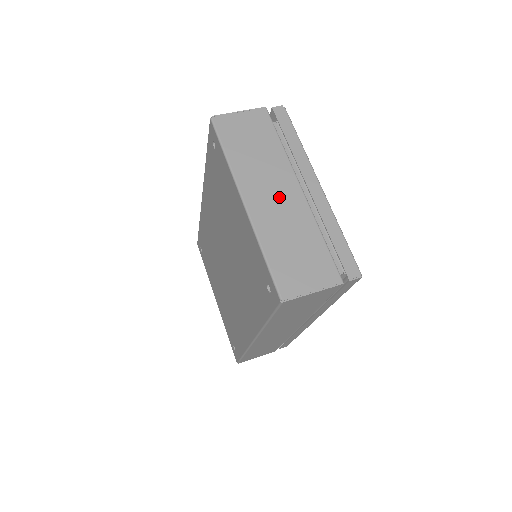
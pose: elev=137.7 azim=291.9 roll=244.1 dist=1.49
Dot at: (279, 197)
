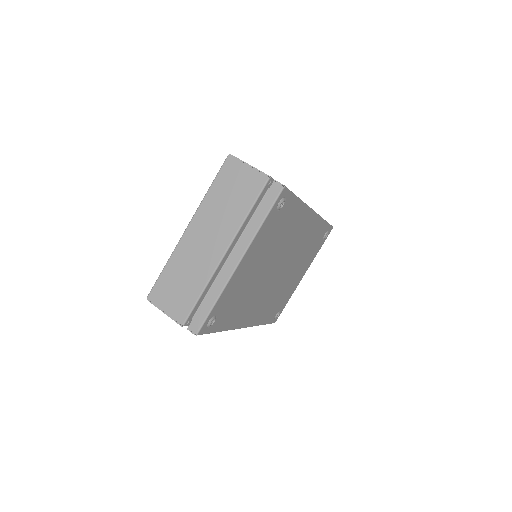
Dot at: (207, 244)
